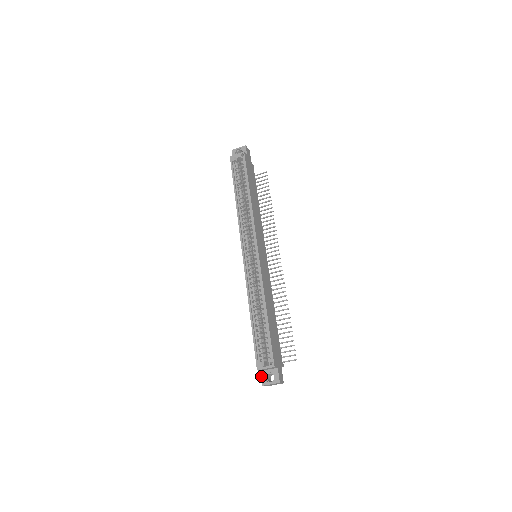
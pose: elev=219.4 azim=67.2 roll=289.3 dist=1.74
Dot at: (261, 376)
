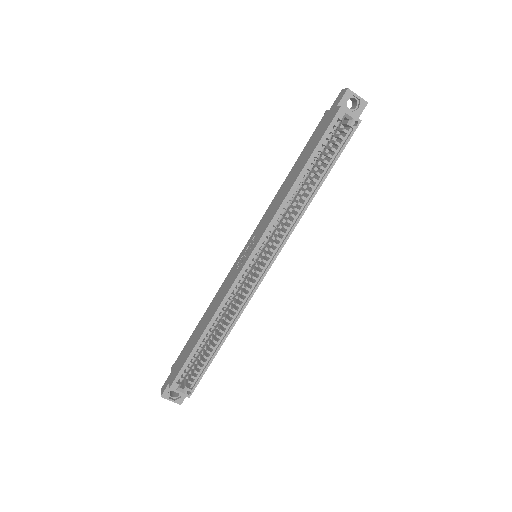
Dot at: (166, 388)
